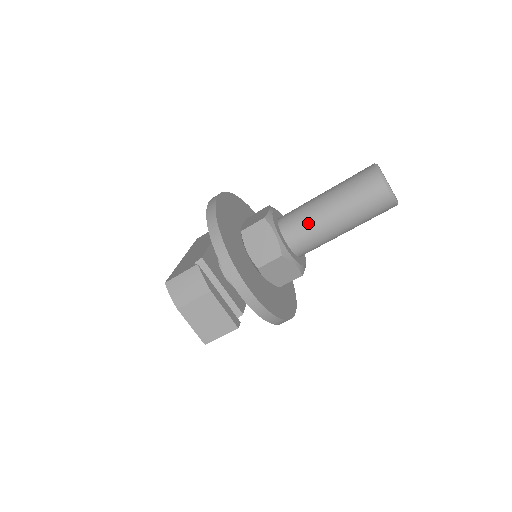
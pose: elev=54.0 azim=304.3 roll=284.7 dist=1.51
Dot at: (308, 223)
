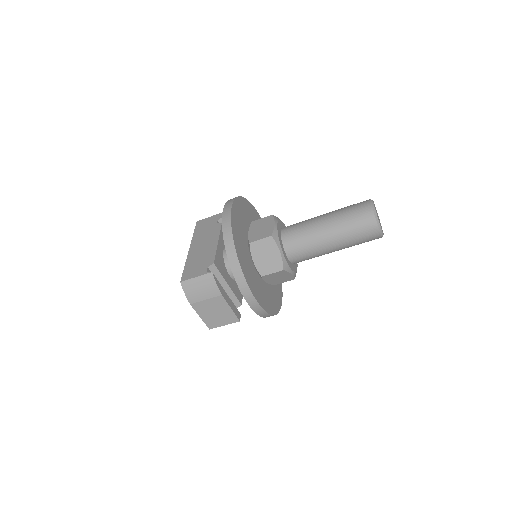
Dot at: (308, 244)
